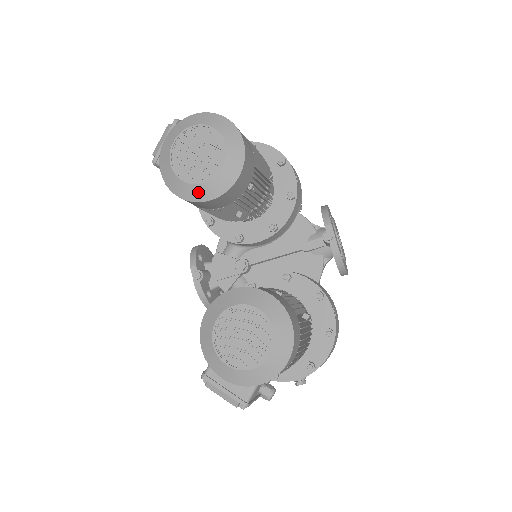
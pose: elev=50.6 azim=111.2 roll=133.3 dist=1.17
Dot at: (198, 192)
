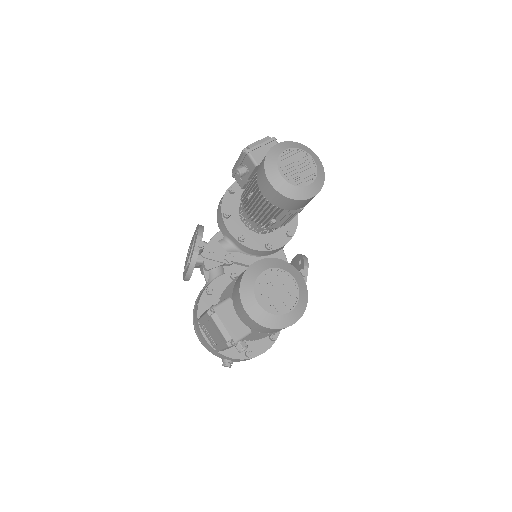
Dot at: (286, 188)
